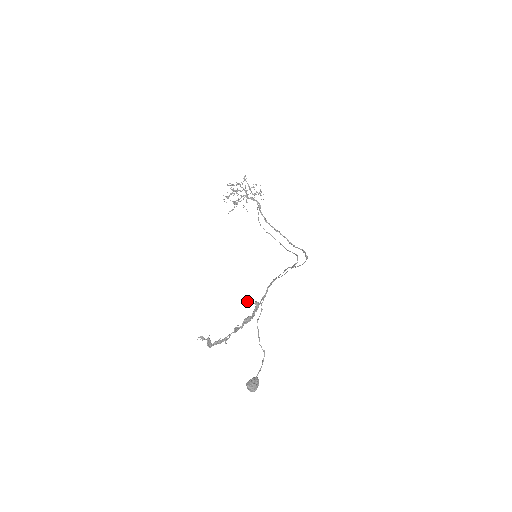
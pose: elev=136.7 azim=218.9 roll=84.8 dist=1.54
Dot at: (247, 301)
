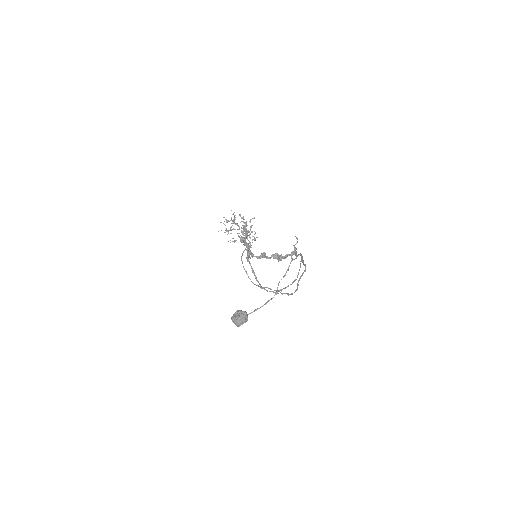
Dot at: (296, 237)
